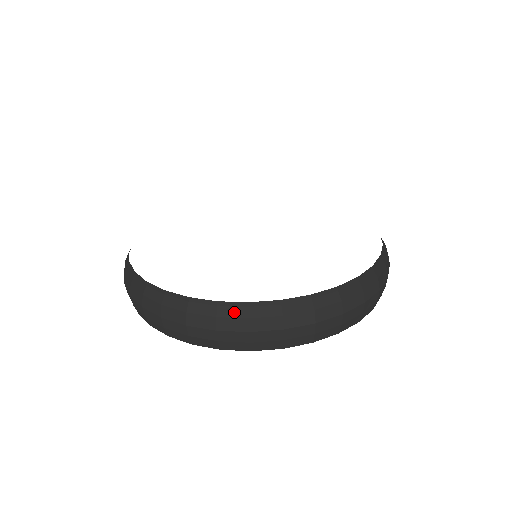
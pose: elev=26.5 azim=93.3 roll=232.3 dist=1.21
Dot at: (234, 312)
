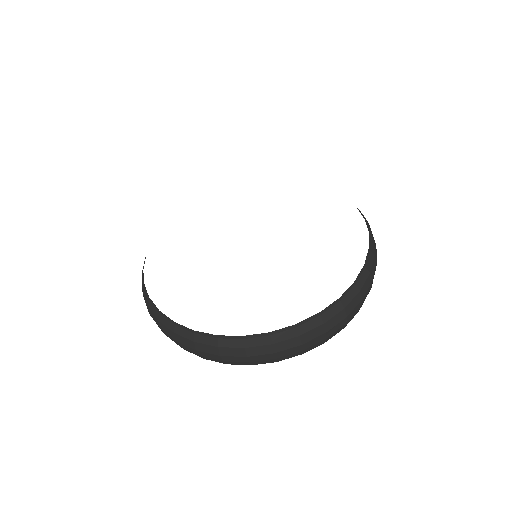
Dot at: (167, 323)
